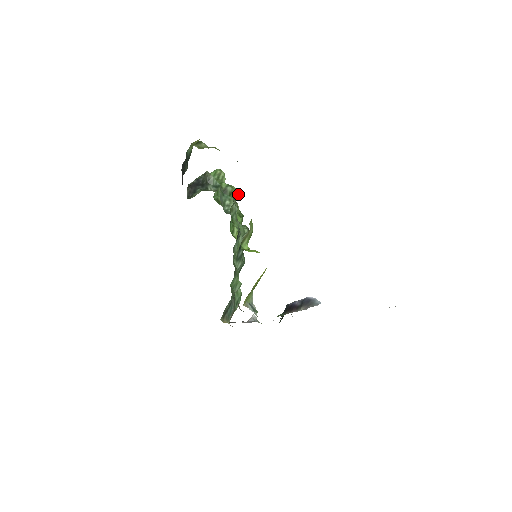
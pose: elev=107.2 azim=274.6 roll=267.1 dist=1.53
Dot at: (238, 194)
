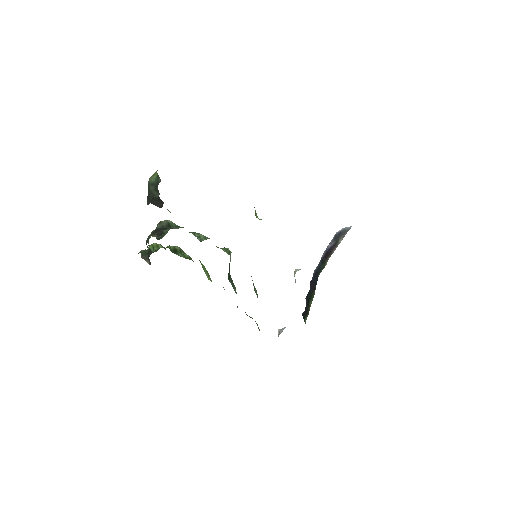
Dot at: occluded
